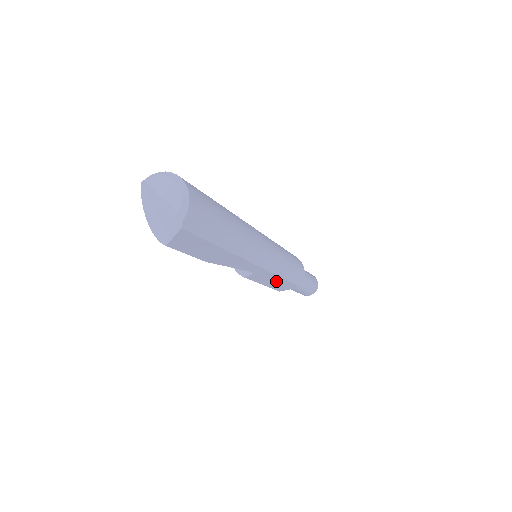
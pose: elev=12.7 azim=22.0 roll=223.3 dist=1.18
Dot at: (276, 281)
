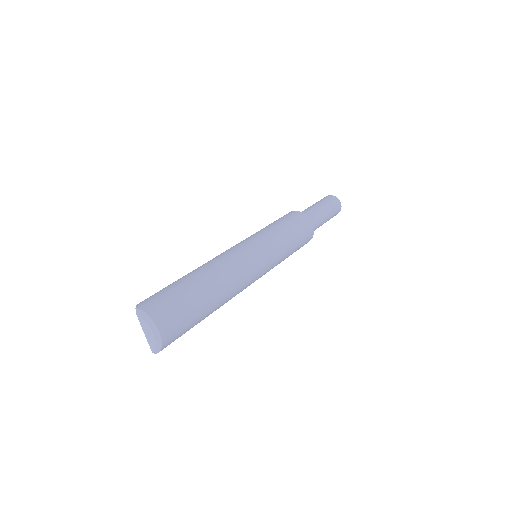
Dot at: occluded
